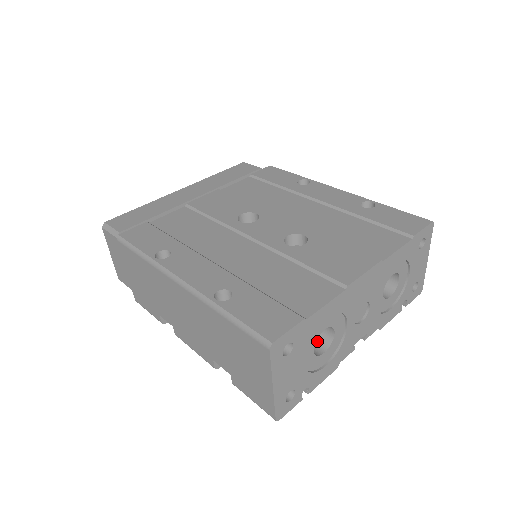
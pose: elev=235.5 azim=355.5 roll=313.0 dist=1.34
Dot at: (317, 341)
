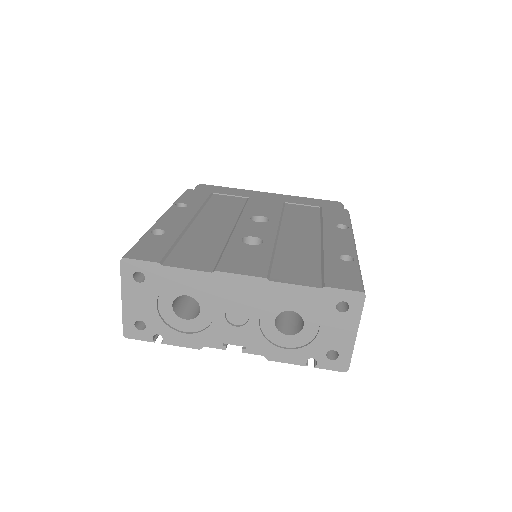
Dot at: (194, 312)
